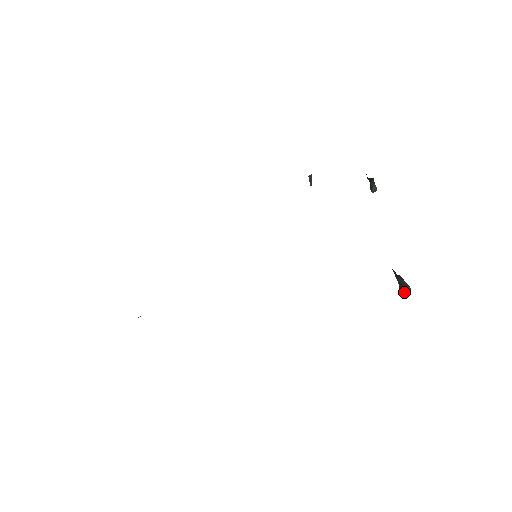
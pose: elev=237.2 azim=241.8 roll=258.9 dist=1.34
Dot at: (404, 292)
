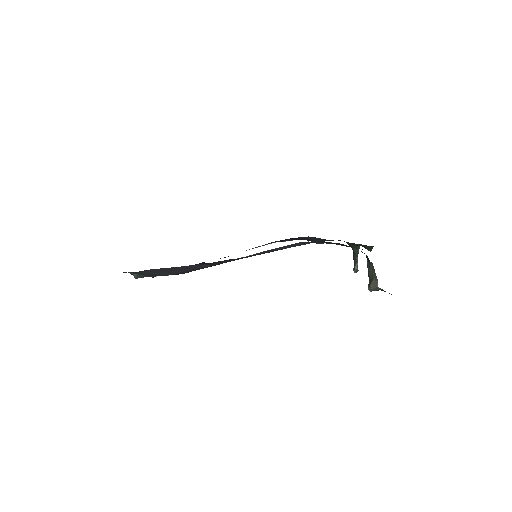
Dot at: (372, 288)
